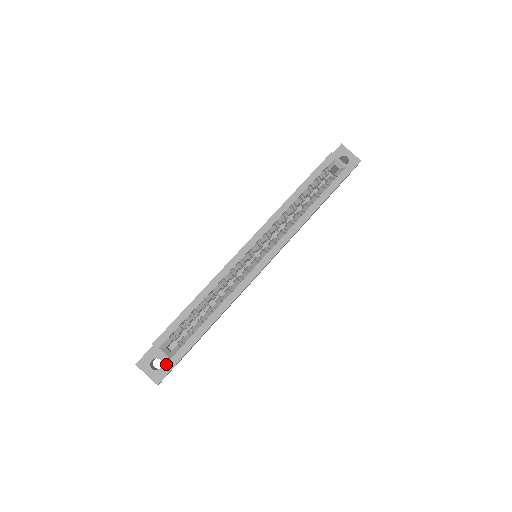
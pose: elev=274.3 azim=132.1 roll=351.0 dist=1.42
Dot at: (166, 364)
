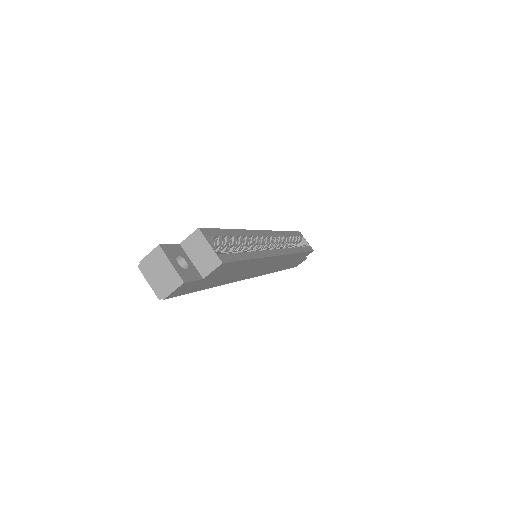
Dot at: (193, 270)
